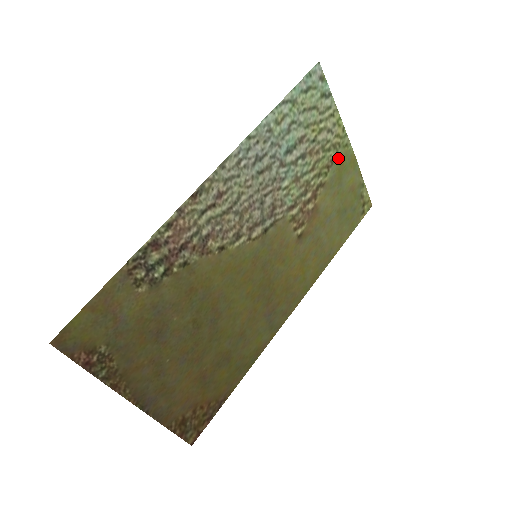
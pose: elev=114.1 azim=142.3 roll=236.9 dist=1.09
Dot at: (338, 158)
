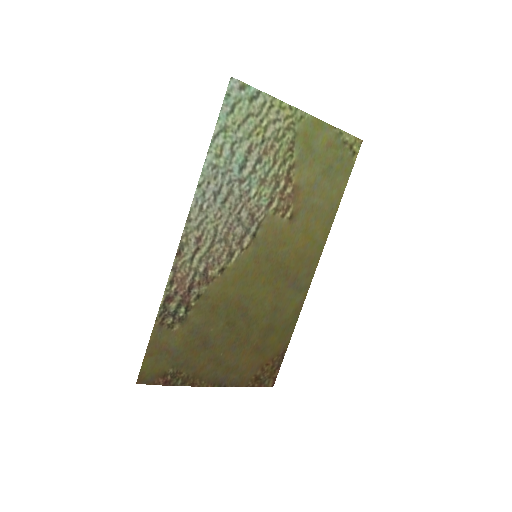
Dot at: (298, 134)
